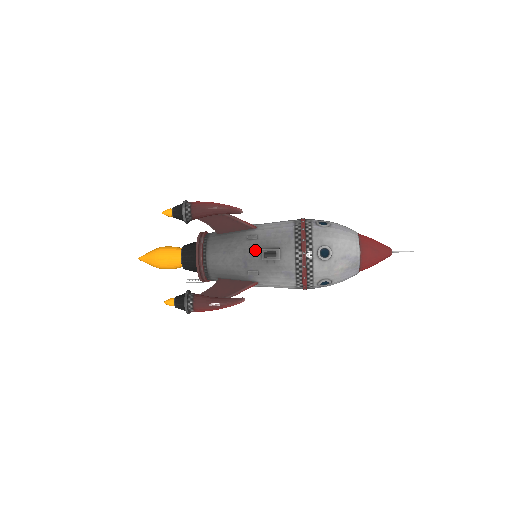
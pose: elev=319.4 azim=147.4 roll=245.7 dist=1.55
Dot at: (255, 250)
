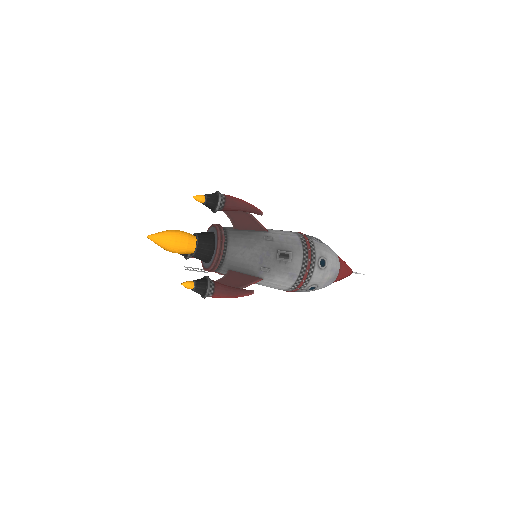
Dot at: (272, 250)
